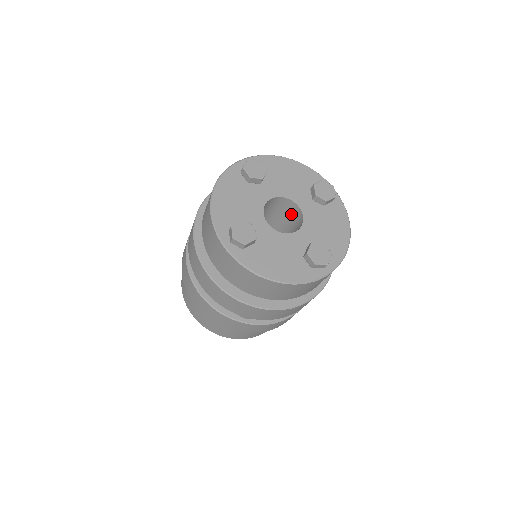
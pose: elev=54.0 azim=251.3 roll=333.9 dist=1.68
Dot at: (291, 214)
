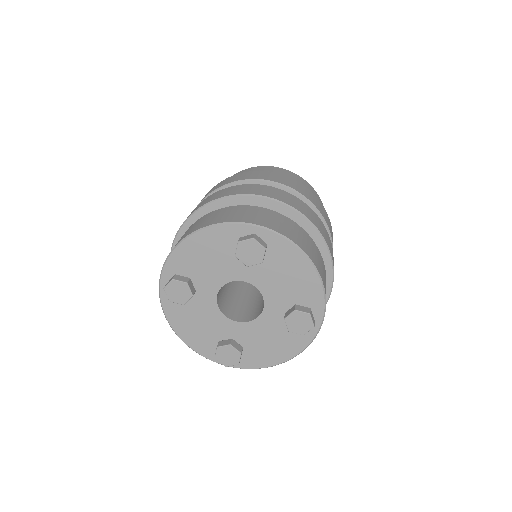
Dot at: occluded
